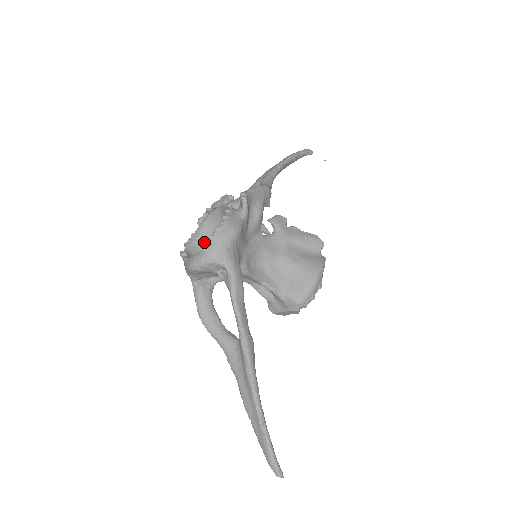
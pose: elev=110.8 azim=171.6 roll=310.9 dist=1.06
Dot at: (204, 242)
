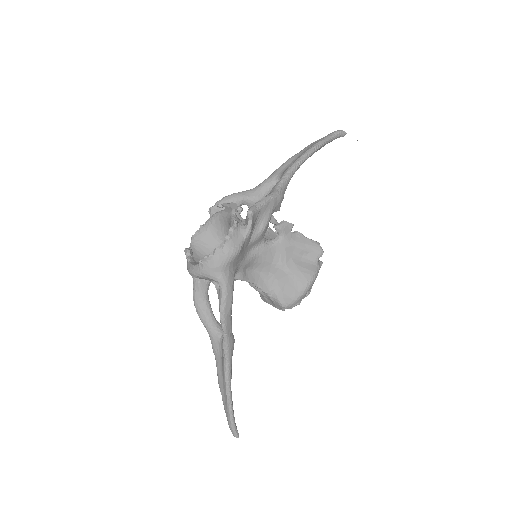
Dot at: (204, 259)
